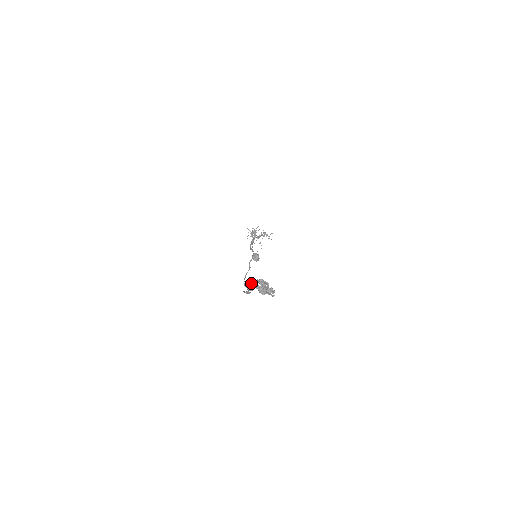
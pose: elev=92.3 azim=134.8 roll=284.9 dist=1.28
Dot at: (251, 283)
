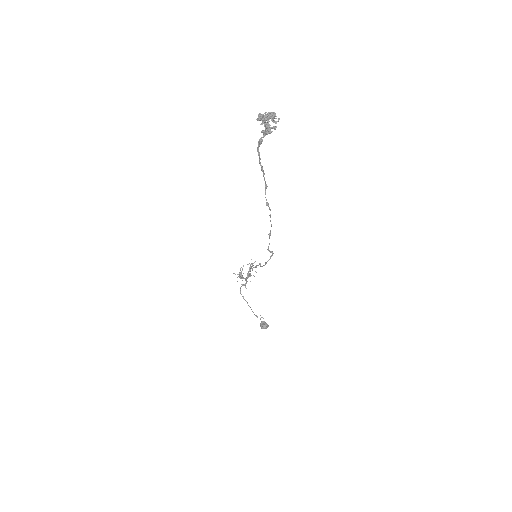
Dot at: occluded
